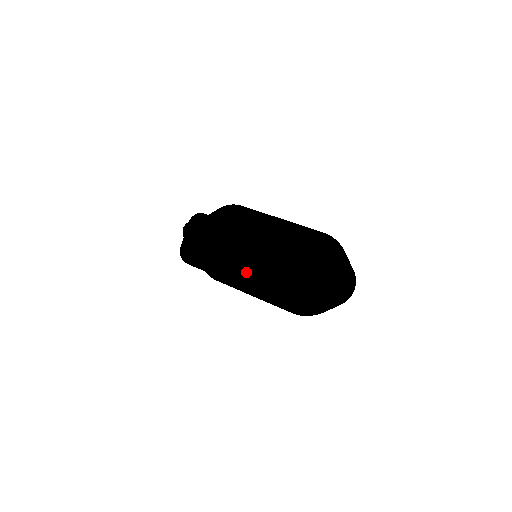
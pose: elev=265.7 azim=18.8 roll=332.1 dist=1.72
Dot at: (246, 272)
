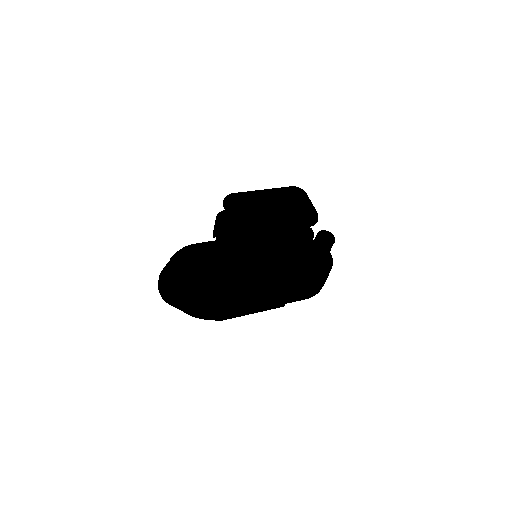
Dot at: occluded
